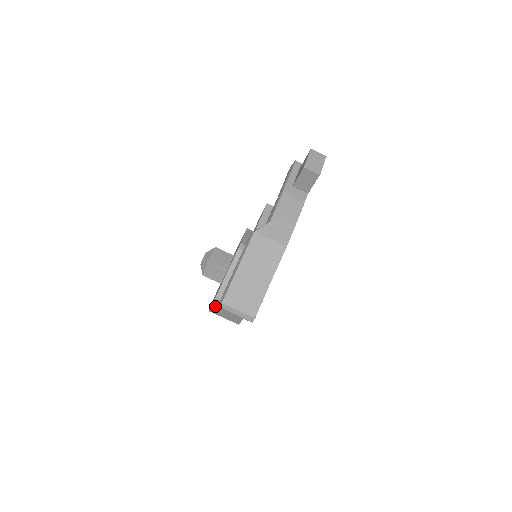
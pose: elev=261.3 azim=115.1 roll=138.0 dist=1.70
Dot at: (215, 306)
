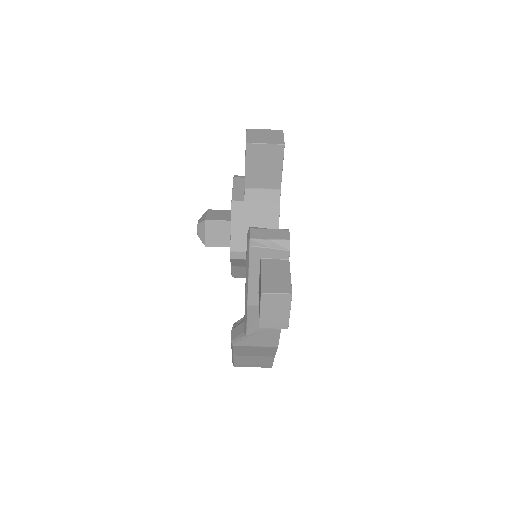
Dot at: occluded
